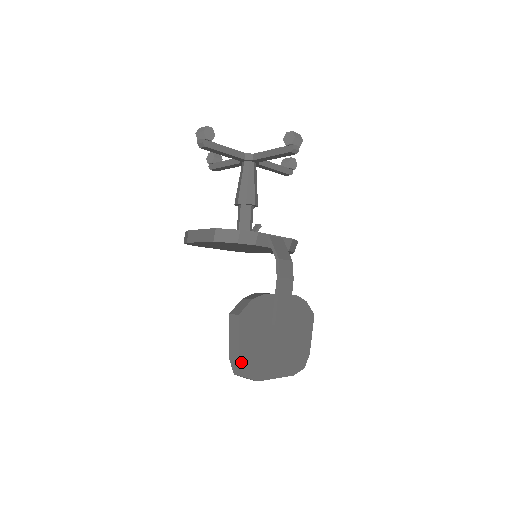
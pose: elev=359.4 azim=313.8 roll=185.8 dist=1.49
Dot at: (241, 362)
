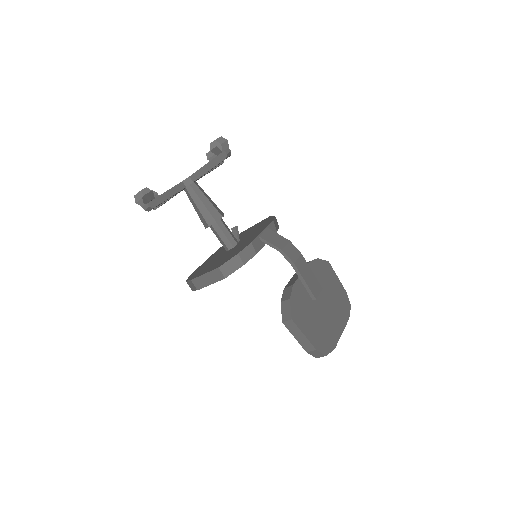
Dot at: (317, 348)
